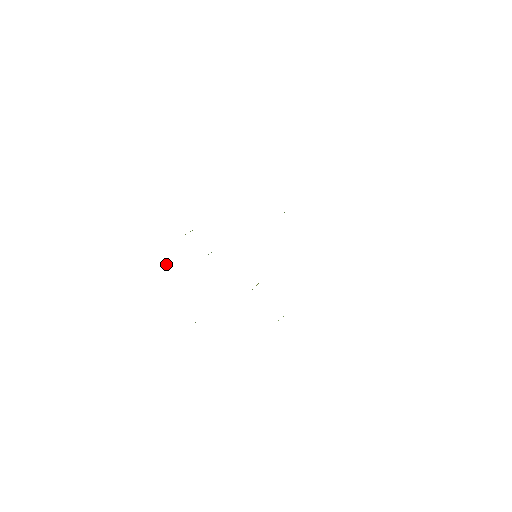
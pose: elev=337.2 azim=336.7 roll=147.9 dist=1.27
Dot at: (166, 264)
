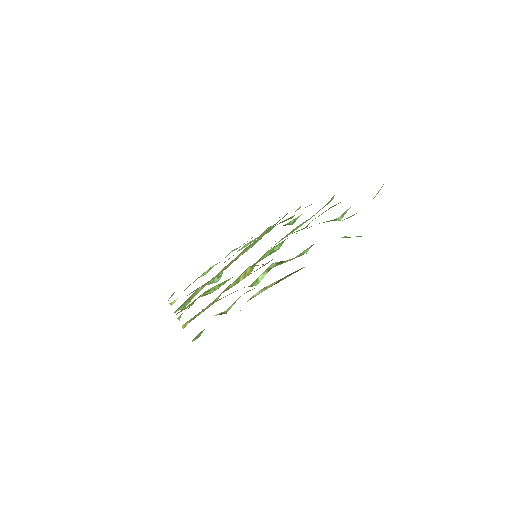
Dot at: (173, 301)
